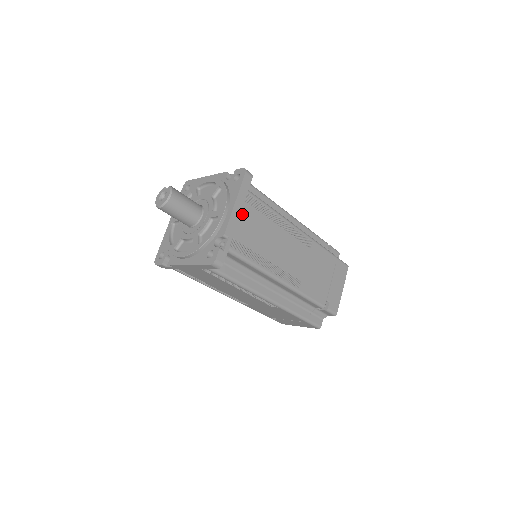
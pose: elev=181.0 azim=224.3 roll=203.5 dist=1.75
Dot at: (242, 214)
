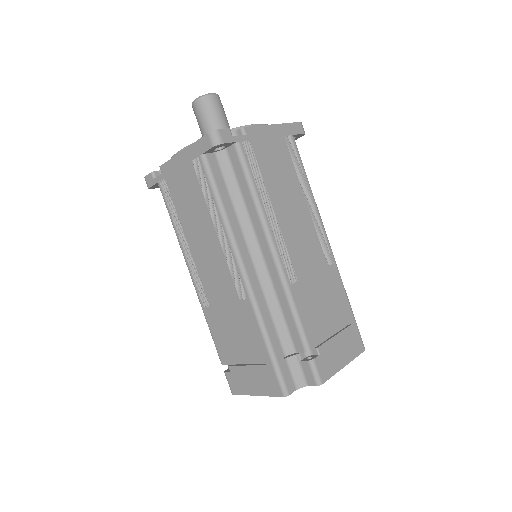
Dot at: (274, 140)
